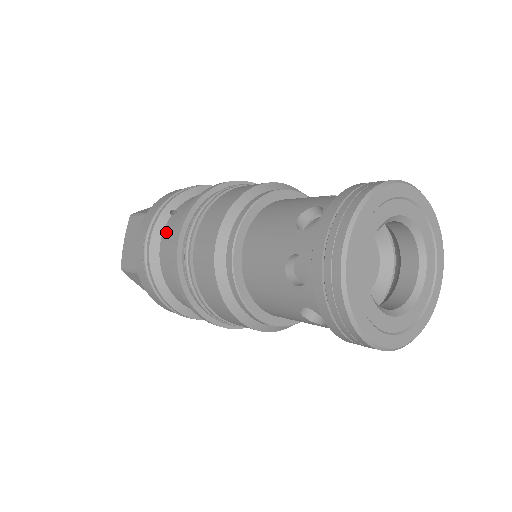
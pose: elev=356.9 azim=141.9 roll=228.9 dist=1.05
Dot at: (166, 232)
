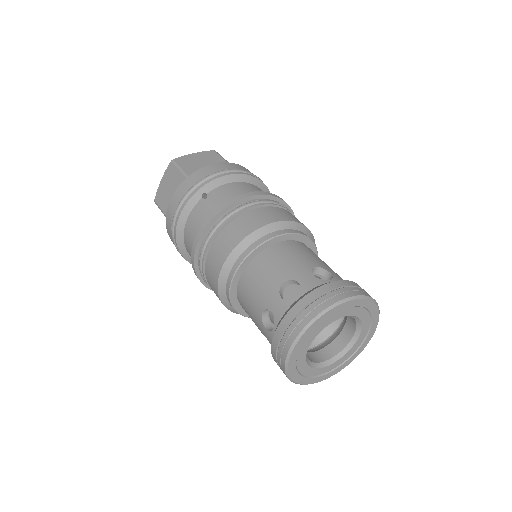
Dot at: (194, 212)
